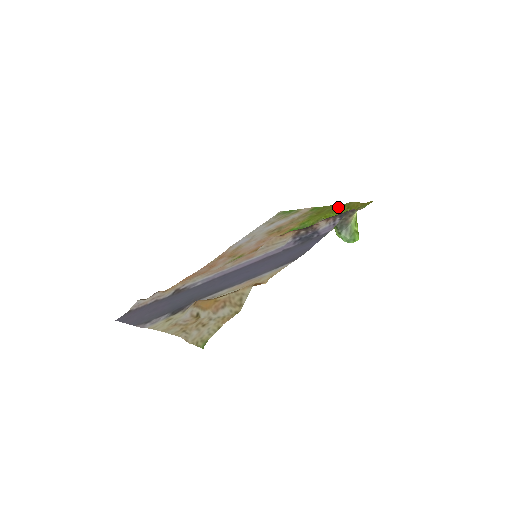
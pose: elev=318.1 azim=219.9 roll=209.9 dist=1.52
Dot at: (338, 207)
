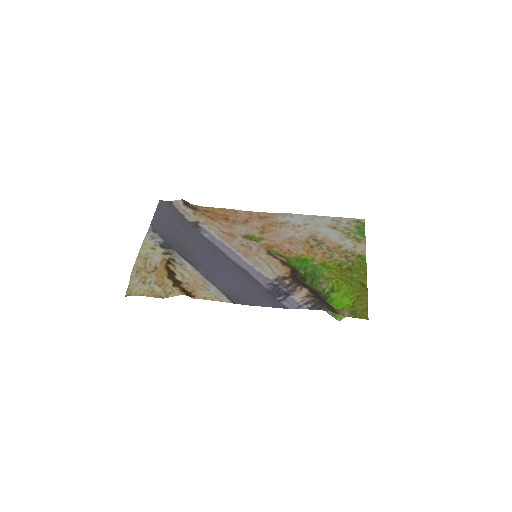
Dot at: (357, 285)
